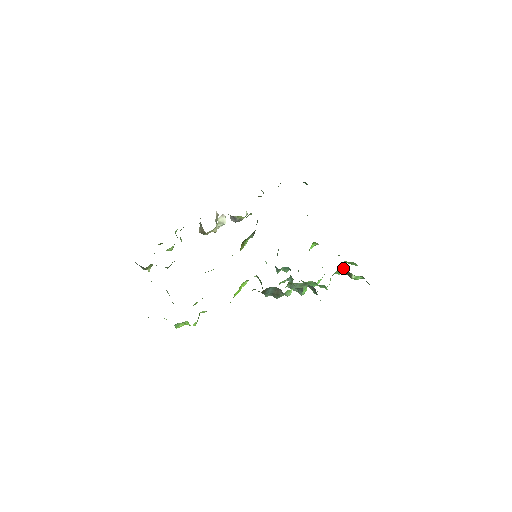
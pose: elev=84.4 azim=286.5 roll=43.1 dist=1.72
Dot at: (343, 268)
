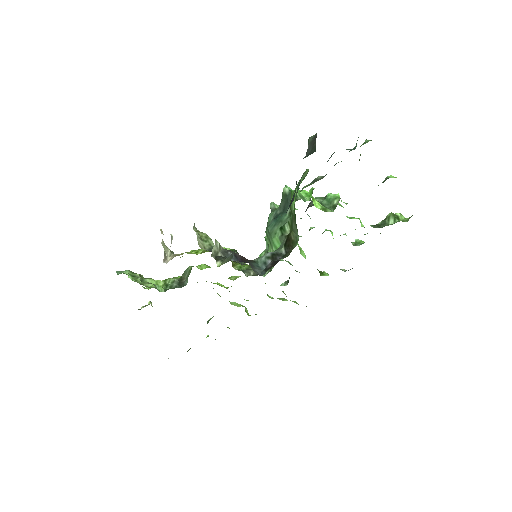
Dot at: occluded
